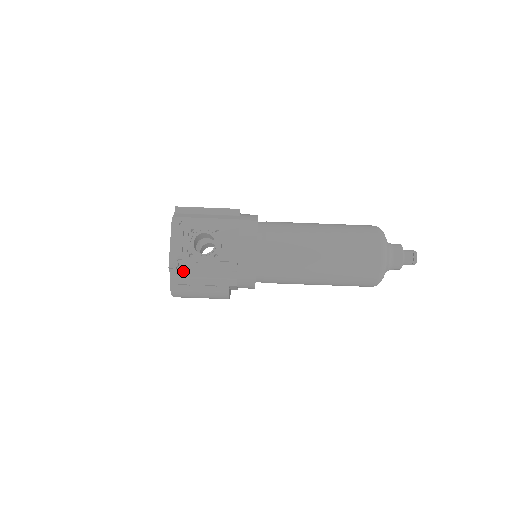
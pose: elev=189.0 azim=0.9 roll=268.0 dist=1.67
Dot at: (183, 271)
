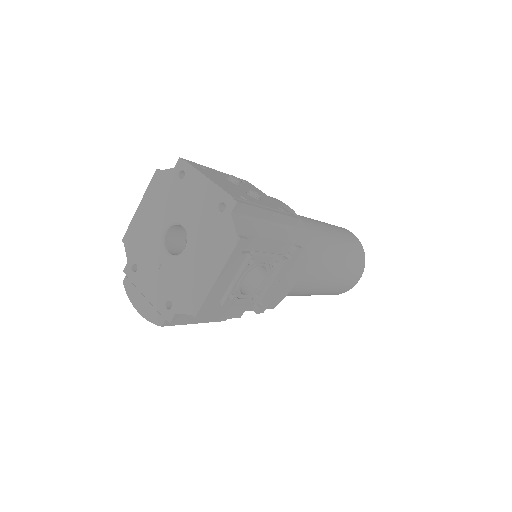
Dot at: occluded
